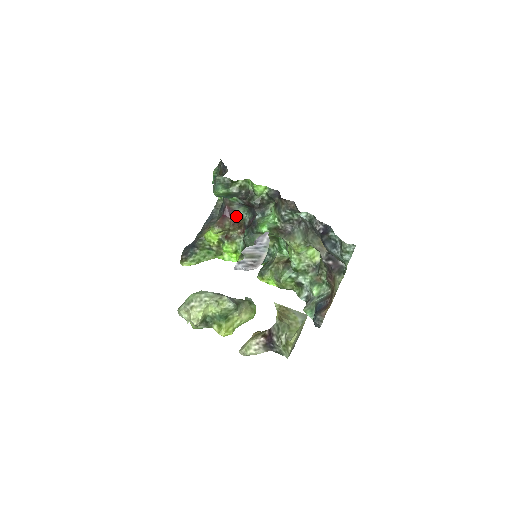
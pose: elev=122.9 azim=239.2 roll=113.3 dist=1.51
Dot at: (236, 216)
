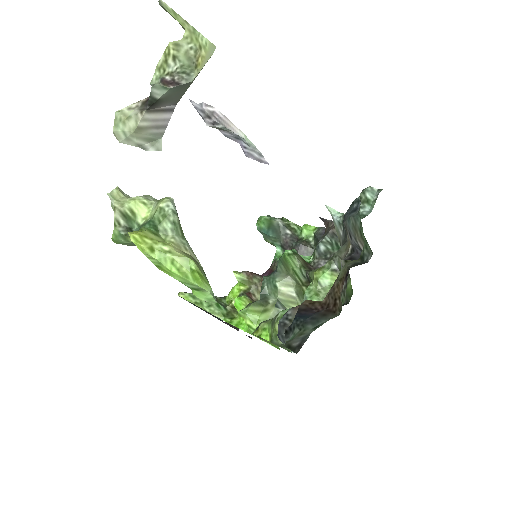
Dot at: occluded
